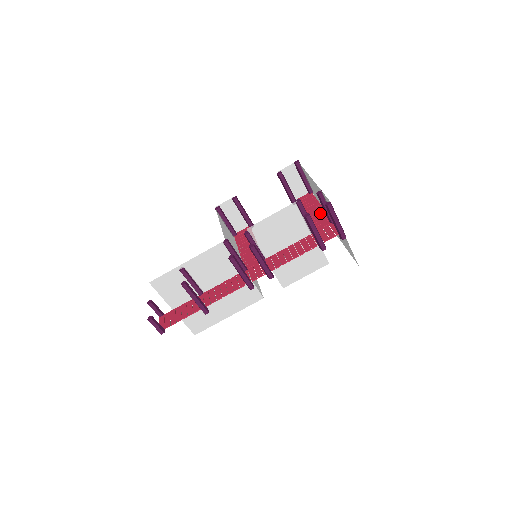
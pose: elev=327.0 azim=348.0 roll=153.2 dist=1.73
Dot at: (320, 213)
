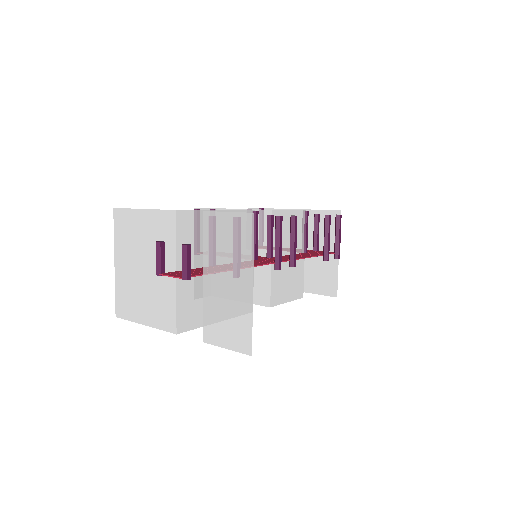
Dot at: occluded
